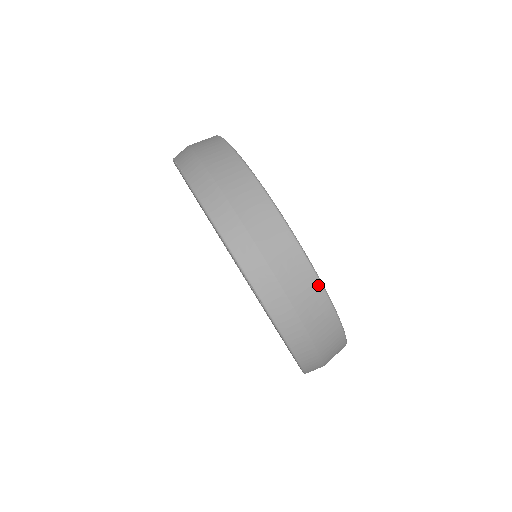
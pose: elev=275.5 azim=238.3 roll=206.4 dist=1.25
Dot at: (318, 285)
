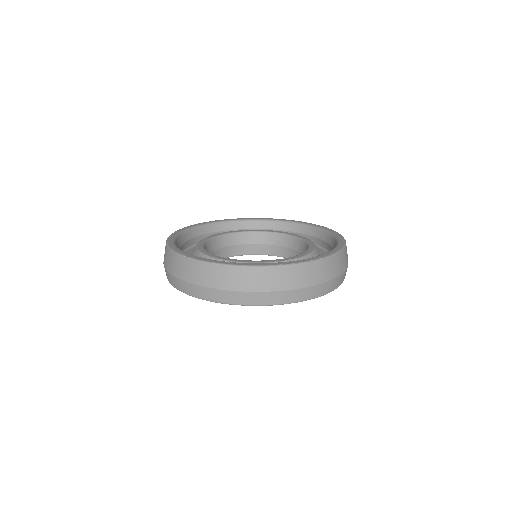
Dot at: (330, 259)
